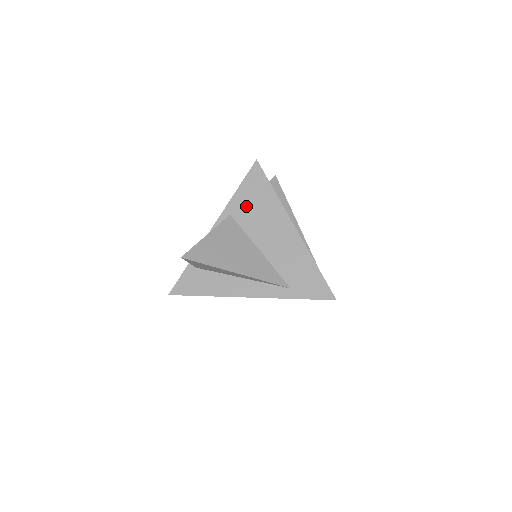
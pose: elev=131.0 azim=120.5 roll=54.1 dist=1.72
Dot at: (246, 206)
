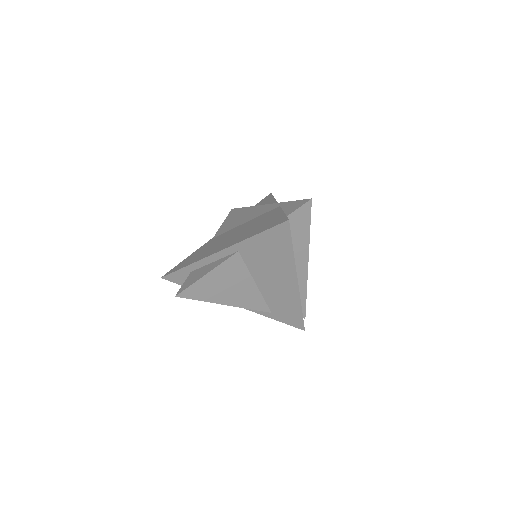
Dot at: (258, 252)
